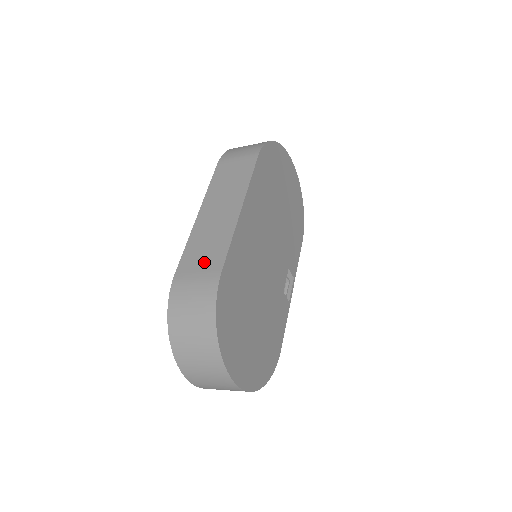
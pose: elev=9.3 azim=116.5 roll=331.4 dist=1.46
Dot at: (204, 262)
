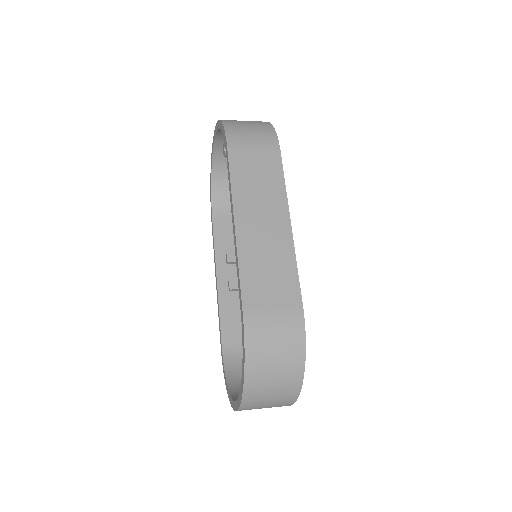
Dot at: (276, 294)
